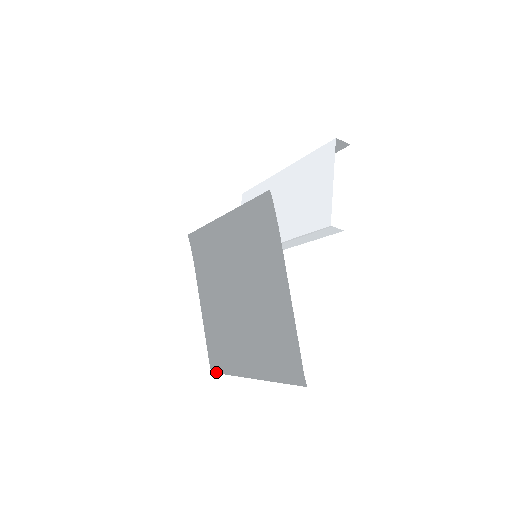
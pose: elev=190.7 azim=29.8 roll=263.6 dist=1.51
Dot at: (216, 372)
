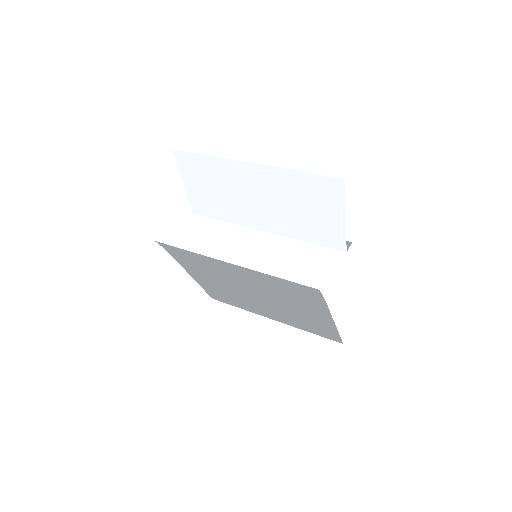
Dot at: occluded
